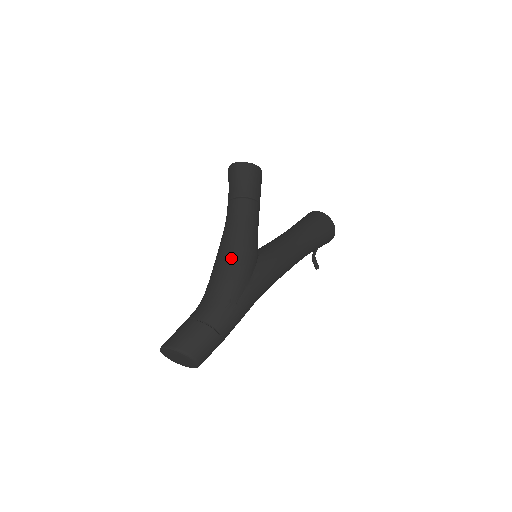
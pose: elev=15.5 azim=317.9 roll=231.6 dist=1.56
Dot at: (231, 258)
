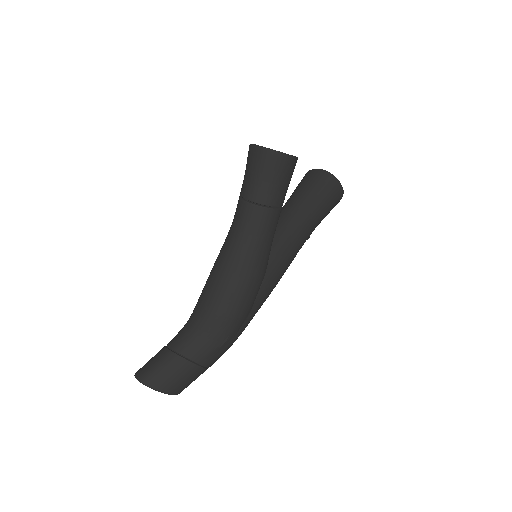
Dot at: (237, 290)
